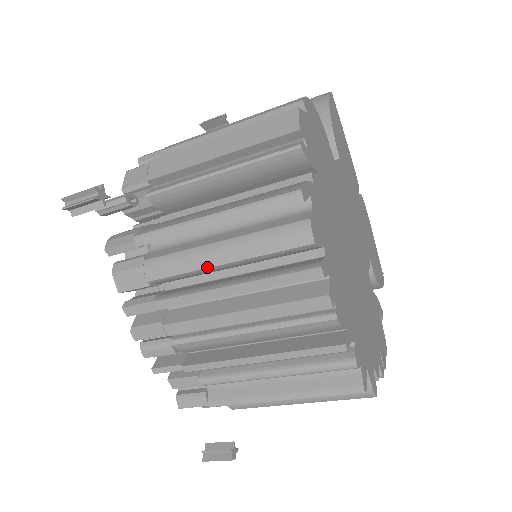
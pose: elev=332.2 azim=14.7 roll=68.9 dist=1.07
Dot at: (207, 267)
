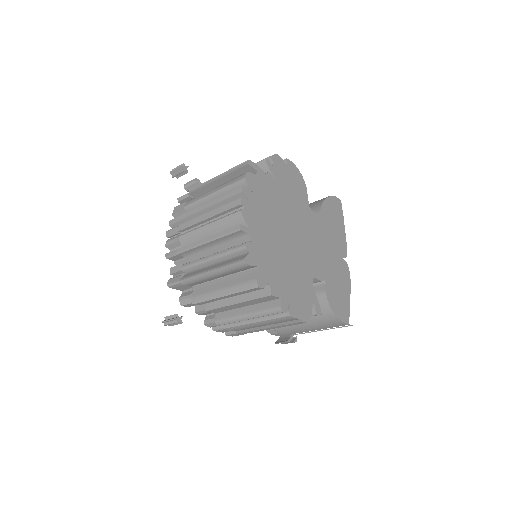
Dot at: (206, 196)
